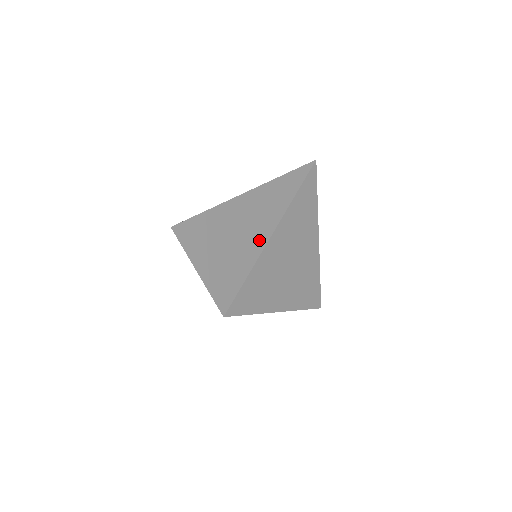
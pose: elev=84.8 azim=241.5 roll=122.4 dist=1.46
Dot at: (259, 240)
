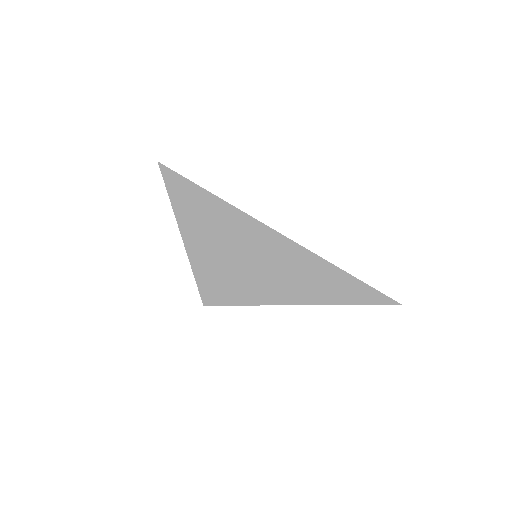
Dot at: (289, 295)
